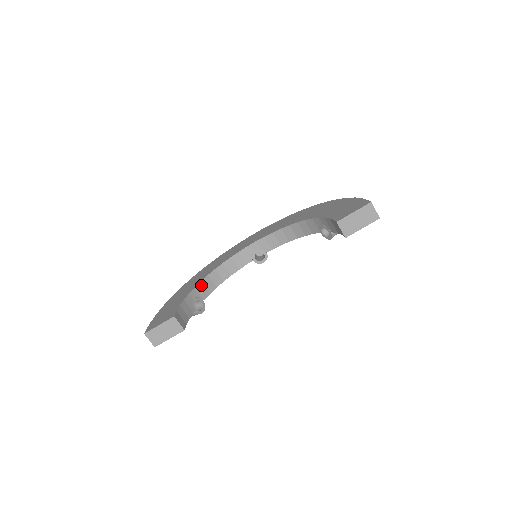
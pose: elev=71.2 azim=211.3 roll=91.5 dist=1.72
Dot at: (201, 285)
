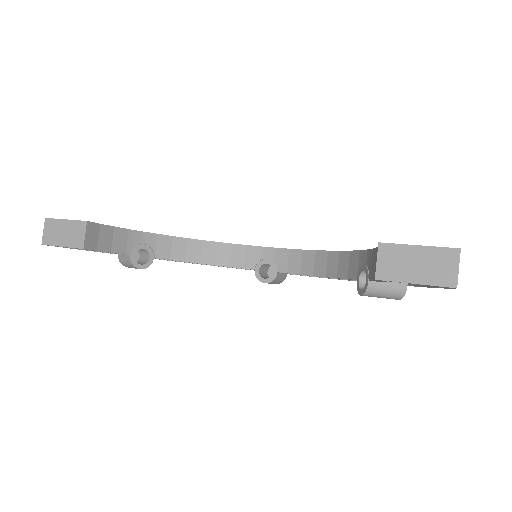
Dot at: (168, 240)
